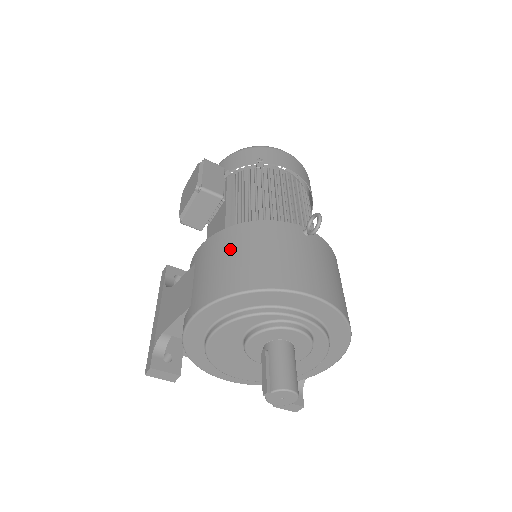
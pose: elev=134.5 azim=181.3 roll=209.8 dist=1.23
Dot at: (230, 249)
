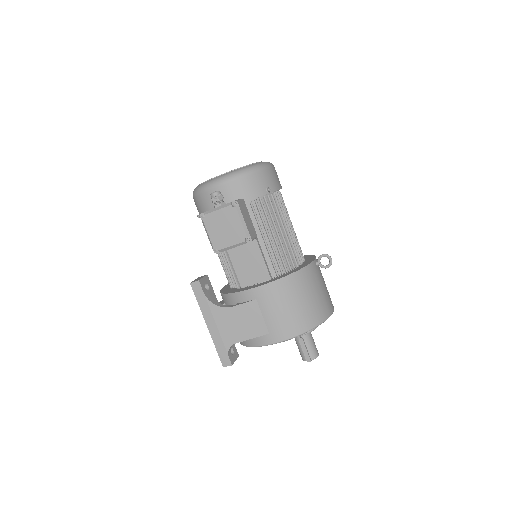
Dot at: (293, 297)
